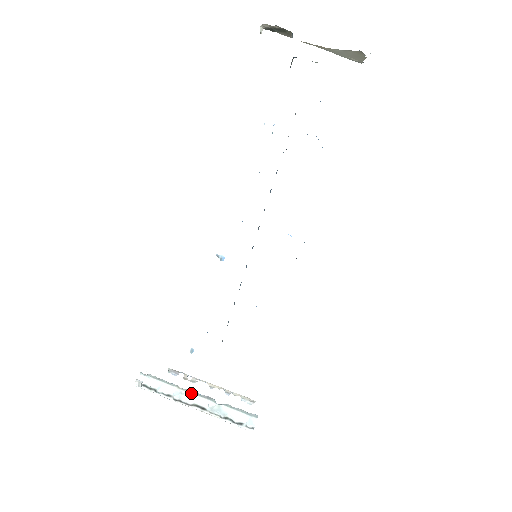
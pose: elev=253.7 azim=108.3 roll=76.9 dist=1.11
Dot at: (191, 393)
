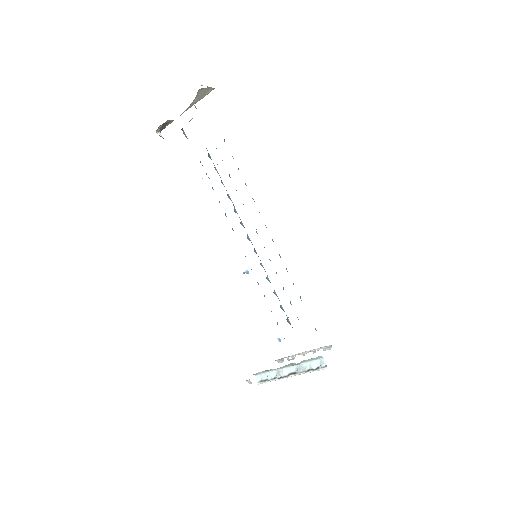
Dot at: (283, 368)
